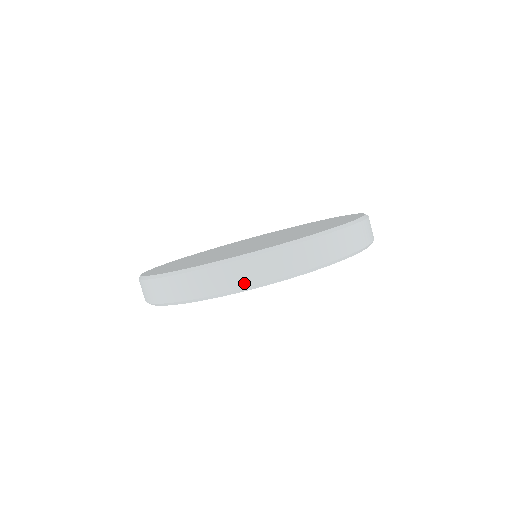
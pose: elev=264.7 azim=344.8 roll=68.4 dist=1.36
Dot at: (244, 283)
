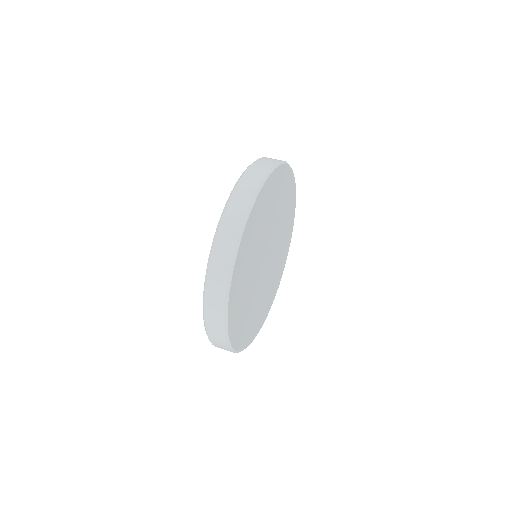
Dot at: (236, 232)
